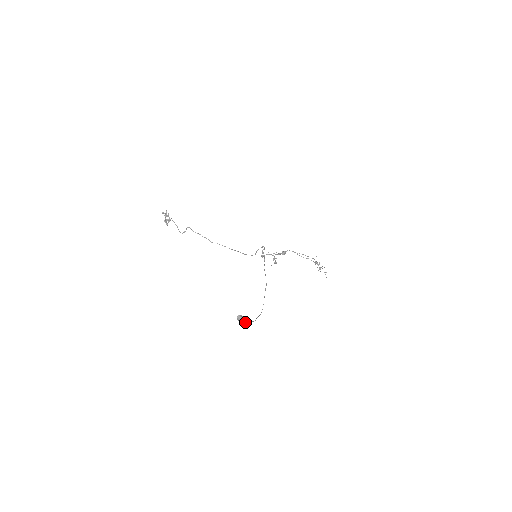
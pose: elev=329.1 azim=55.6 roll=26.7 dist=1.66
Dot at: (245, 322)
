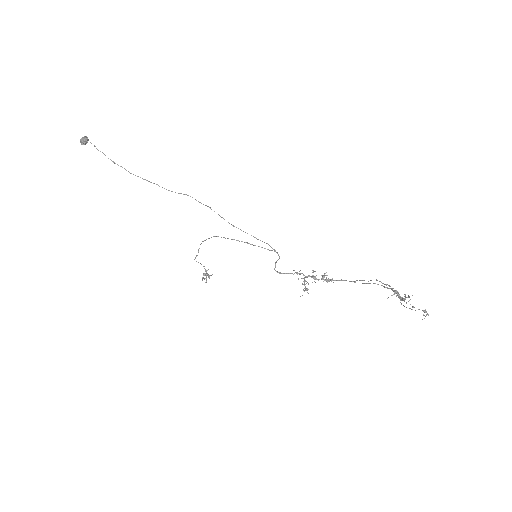
Dot at: (83, 139)
